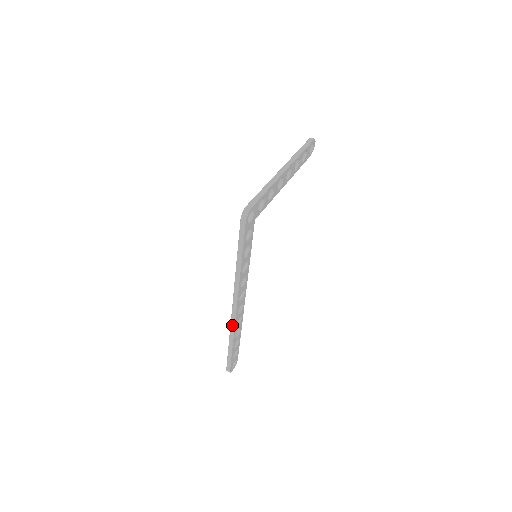
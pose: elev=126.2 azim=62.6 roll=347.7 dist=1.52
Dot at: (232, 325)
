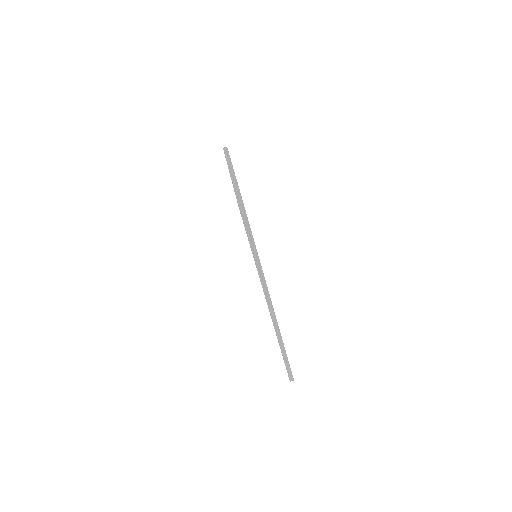
Dot at: (276, 328)
